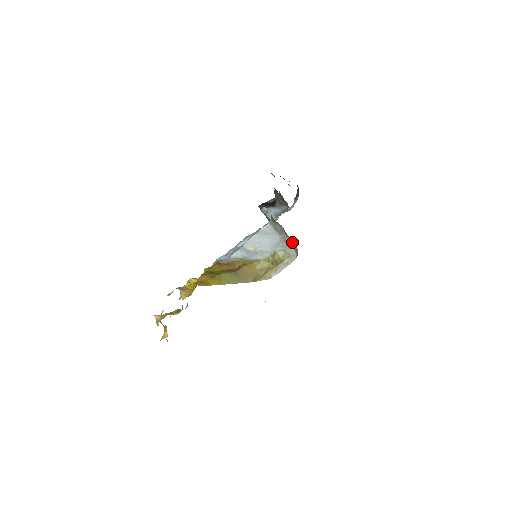
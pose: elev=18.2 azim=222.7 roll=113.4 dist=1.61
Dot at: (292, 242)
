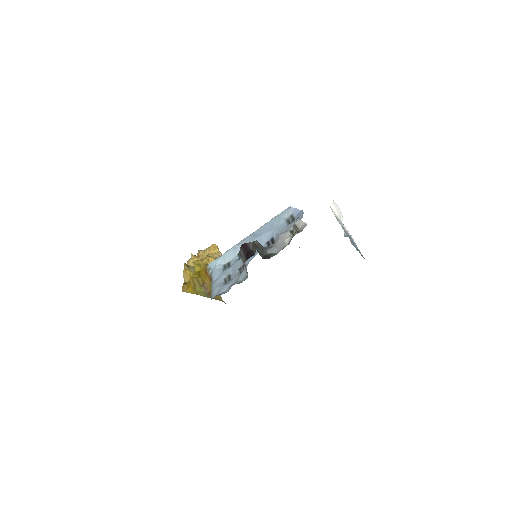
Dot at: occluded
